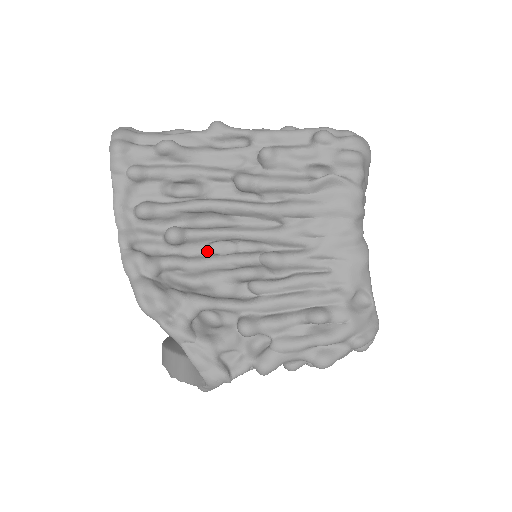
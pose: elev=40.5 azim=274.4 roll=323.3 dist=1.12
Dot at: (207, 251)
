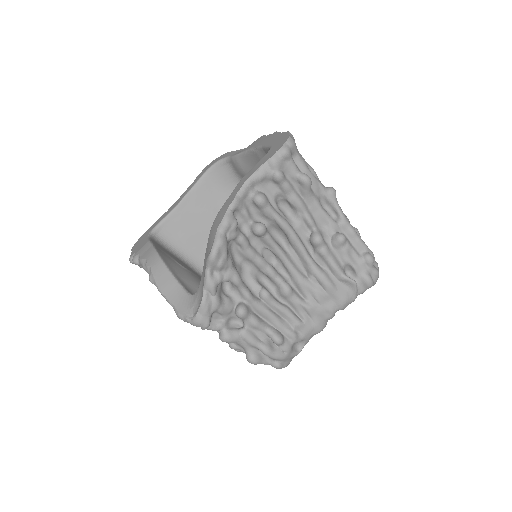
Dot at: (261, 250)
